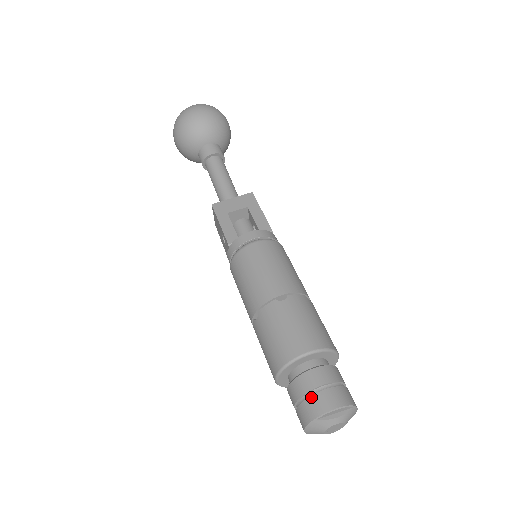
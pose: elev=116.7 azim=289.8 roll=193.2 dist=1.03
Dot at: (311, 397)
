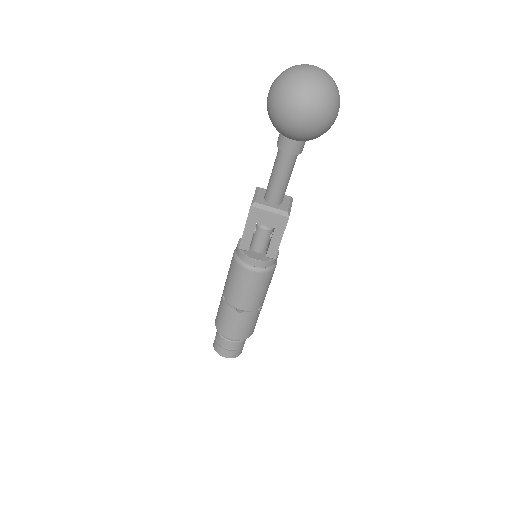
Dot at: (221, 348)
